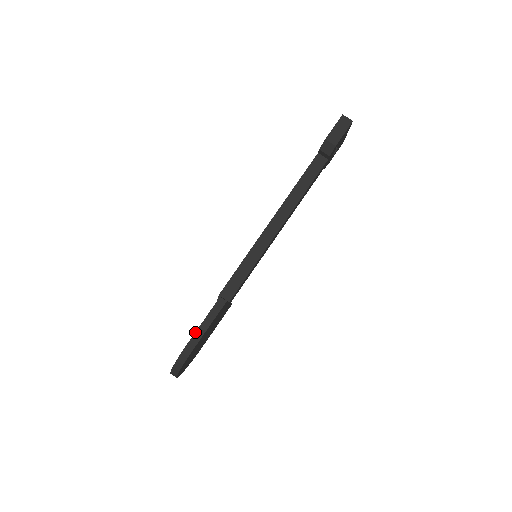
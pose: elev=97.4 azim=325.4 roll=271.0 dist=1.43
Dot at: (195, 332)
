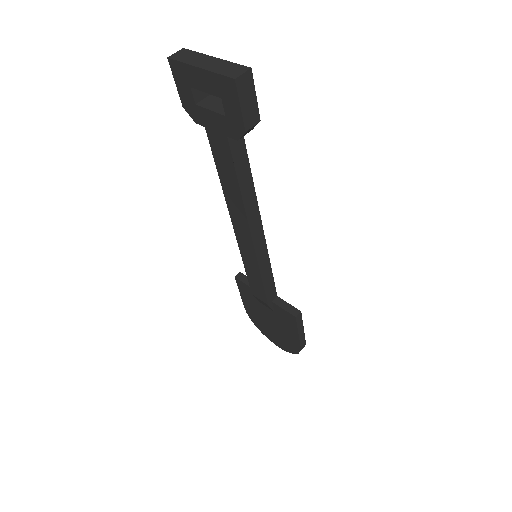
Dot at: (299, 341)
